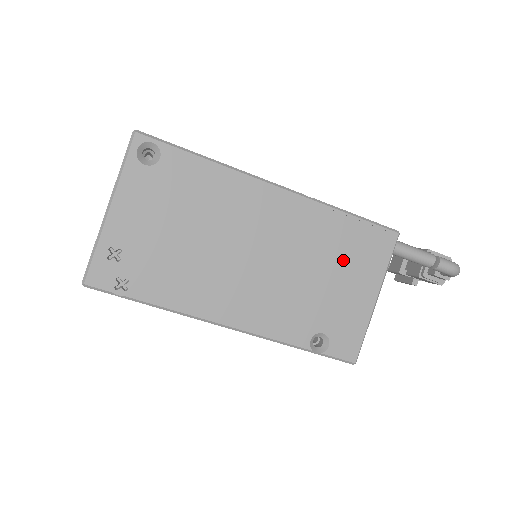
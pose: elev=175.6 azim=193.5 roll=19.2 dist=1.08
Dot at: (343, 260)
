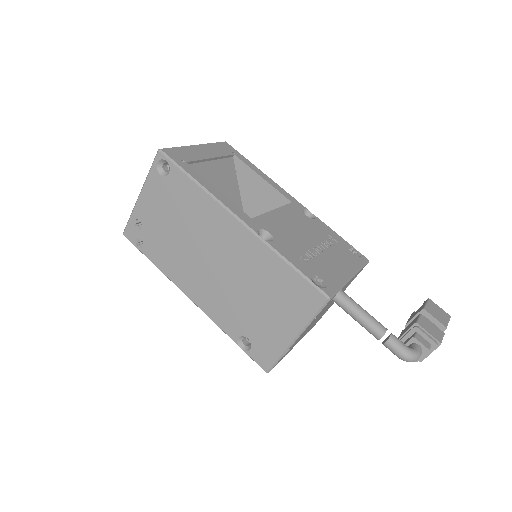
Dot at: (275, 296)
